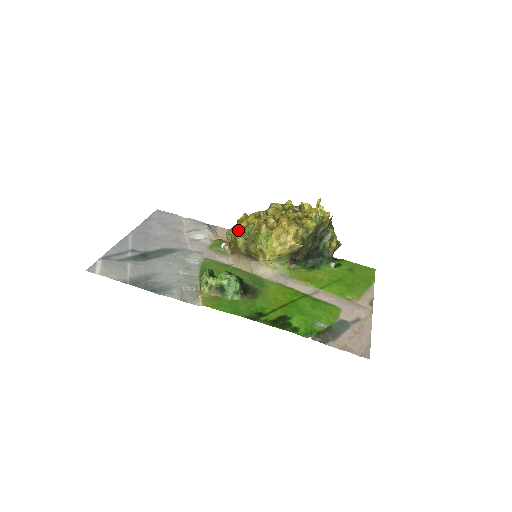
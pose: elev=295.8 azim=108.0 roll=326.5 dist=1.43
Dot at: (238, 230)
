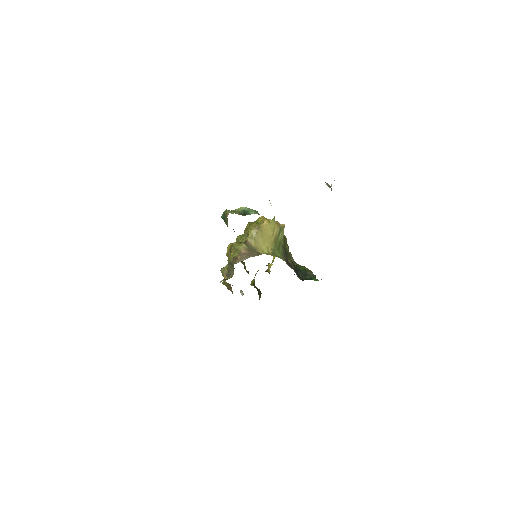
Dot at: (231, 244)
